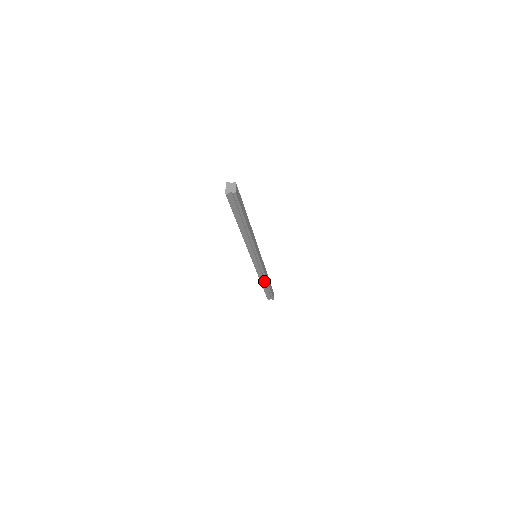
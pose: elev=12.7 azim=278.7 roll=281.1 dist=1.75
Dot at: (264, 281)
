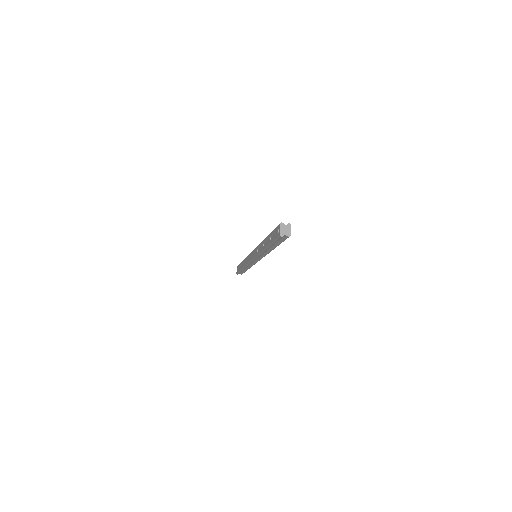
Dot at: (247, 267)
